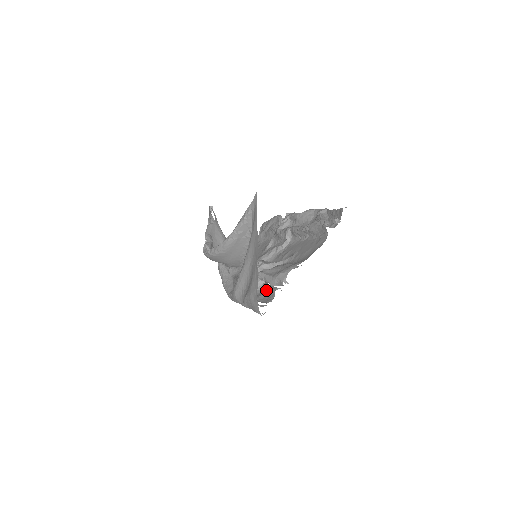
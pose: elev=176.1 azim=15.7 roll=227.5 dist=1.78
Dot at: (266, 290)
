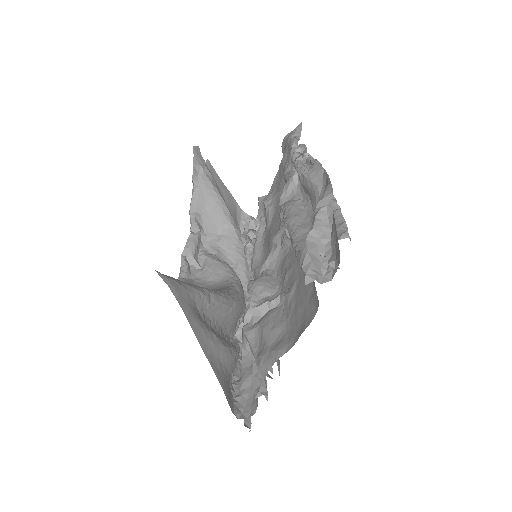
Dot at: occluded
